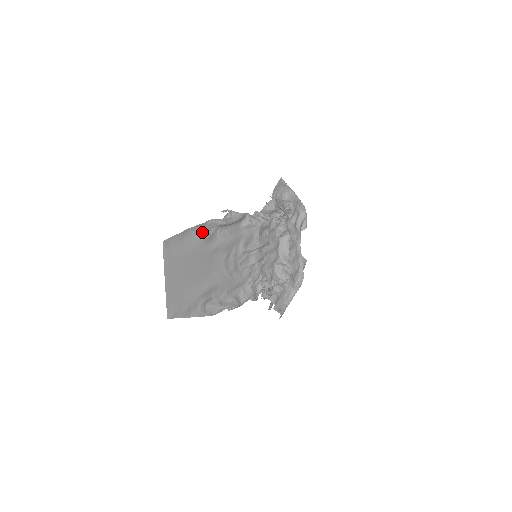
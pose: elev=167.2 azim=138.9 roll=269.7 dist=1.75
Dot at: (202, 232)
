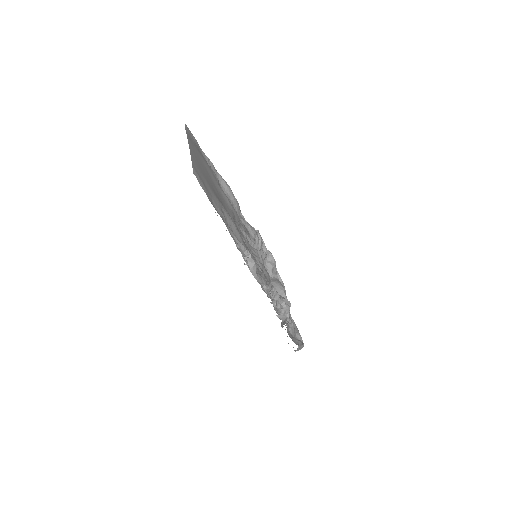
Dot at: occluded
